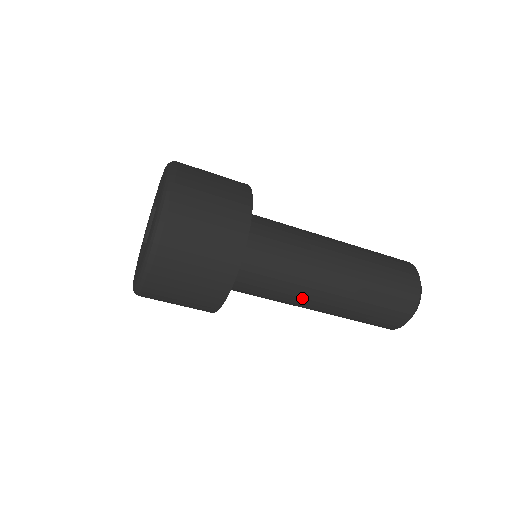
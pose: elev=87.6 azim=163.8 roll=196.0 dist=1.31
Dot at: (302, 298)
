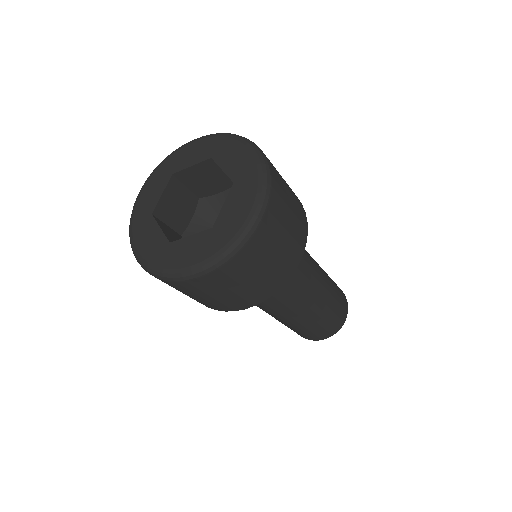
Dot at: (257, 306)
